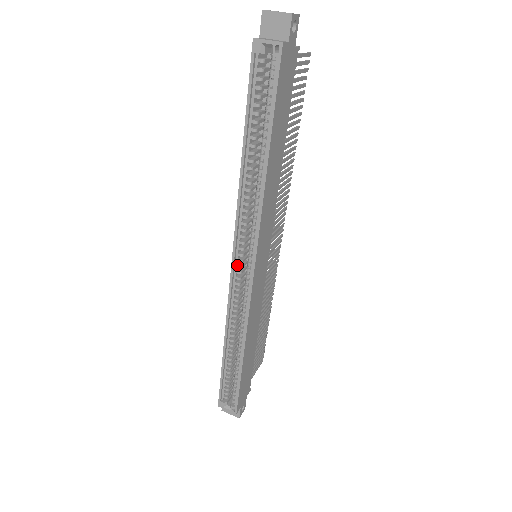
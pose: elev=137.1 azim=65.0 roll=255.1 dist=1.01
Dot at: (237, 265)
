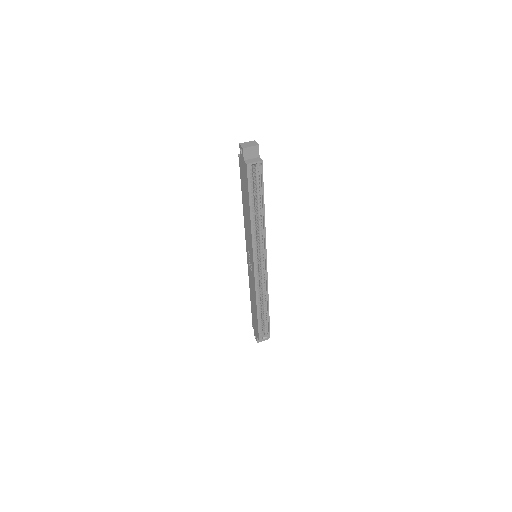
Dot at: (256, 266)
